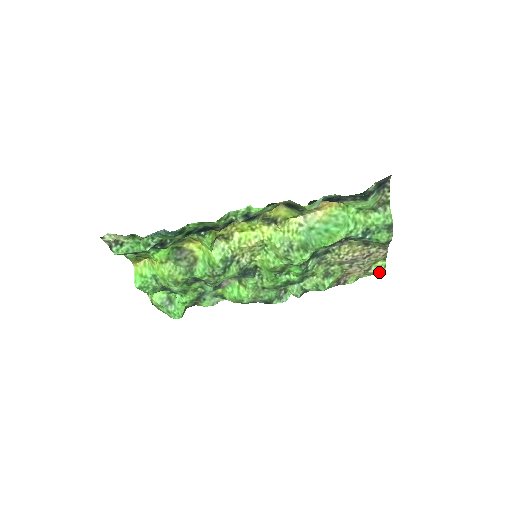
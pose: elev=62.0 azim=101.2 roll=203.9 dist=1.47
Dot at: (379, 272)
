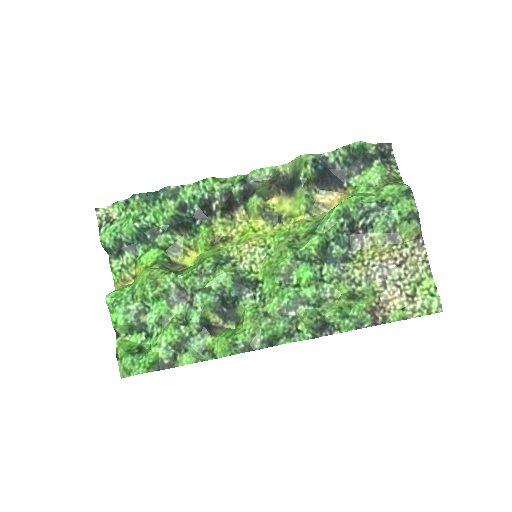
Dot at: (431, 302)
